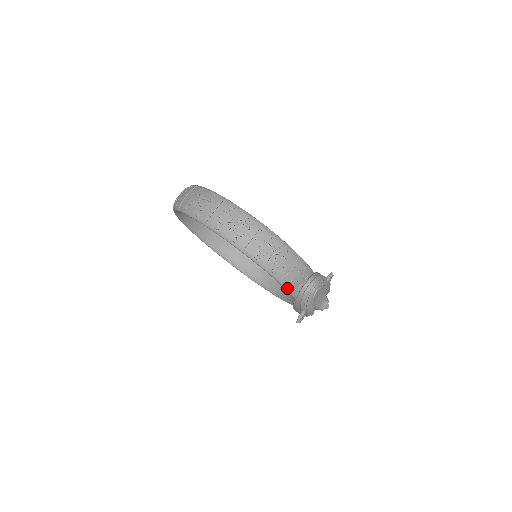
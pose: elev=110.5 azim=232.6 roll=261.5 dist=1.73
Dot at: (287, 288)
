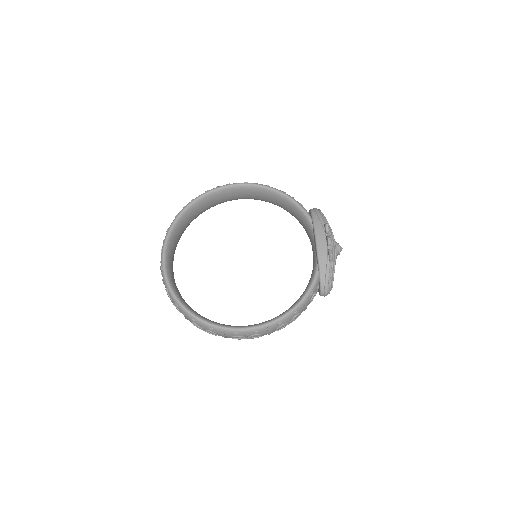
Dot at: occluded
